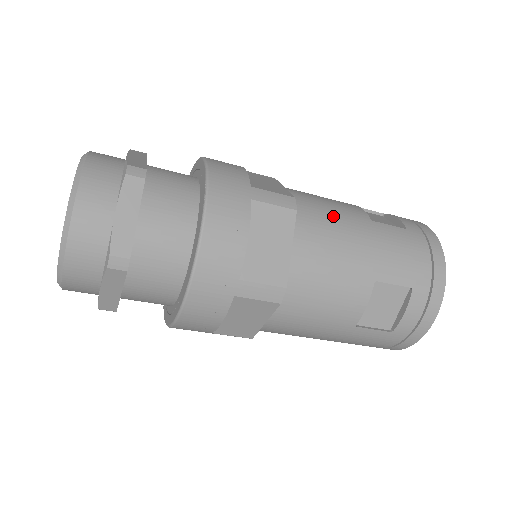
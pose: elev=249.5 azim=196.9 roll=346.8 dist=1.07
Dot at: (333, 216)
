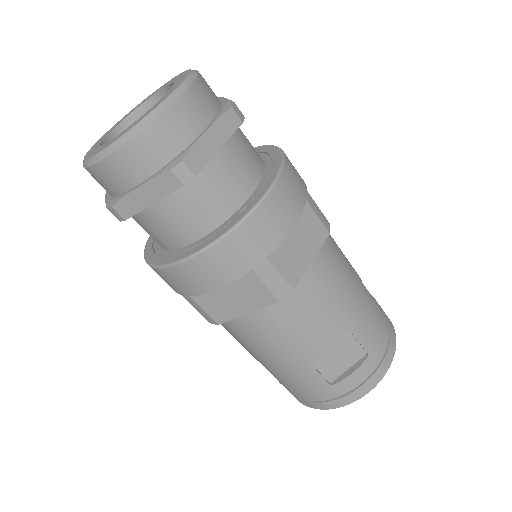
Dot at: (344, 259)
